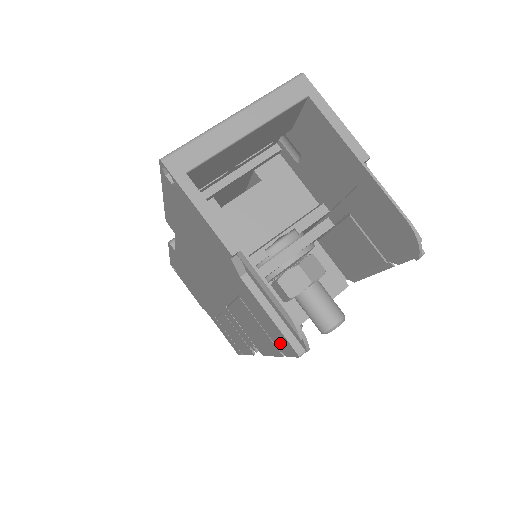
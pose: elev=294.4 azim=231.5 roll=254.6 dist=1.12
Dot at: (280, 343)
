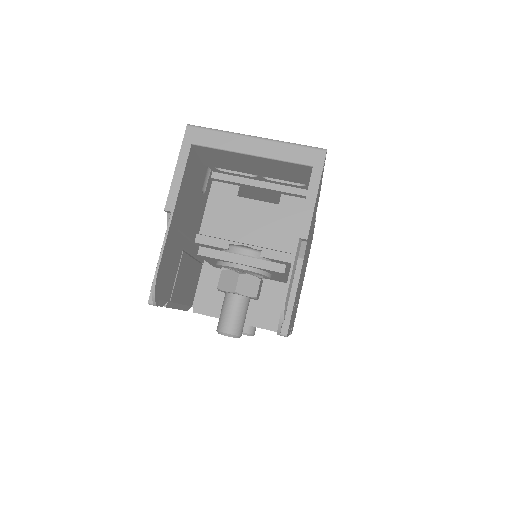
Dot at: occluded
